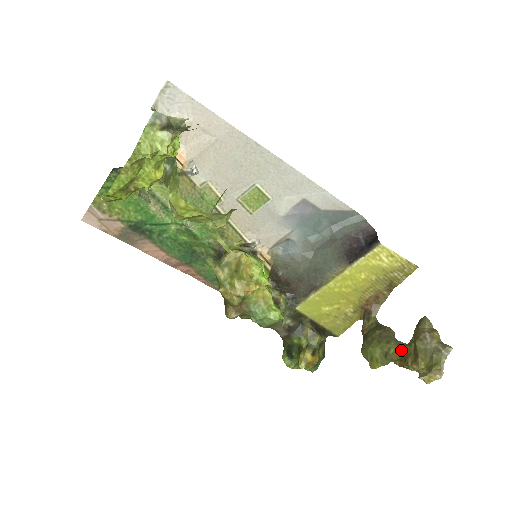
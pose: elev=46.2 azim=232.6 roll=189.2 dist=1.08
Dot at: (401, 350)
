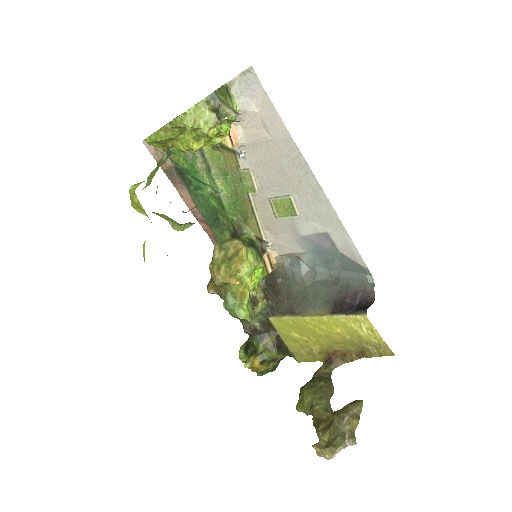
Dot at: (324, 412)
